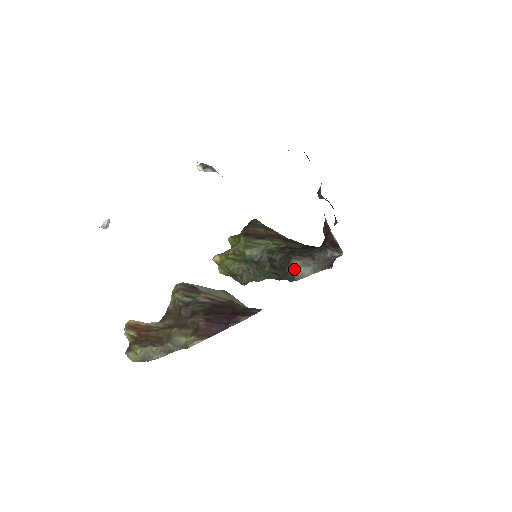
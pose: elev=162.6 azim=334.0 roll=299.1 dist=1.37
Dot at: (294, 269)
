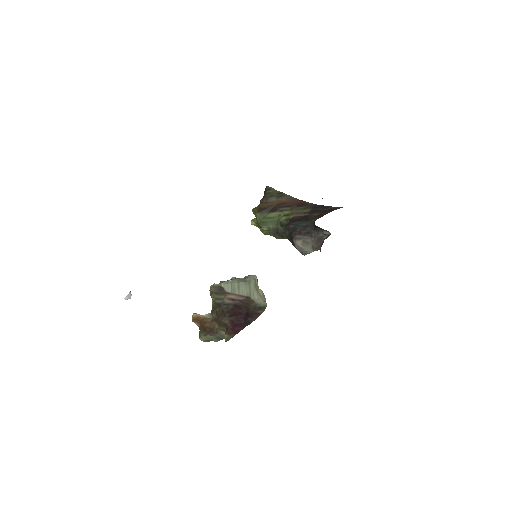
Dot at: (297, 248)
